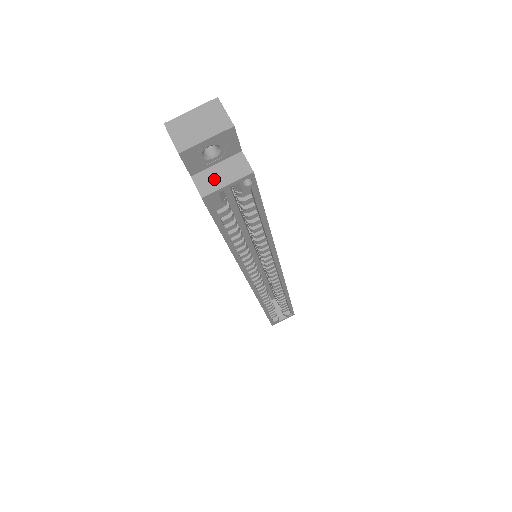
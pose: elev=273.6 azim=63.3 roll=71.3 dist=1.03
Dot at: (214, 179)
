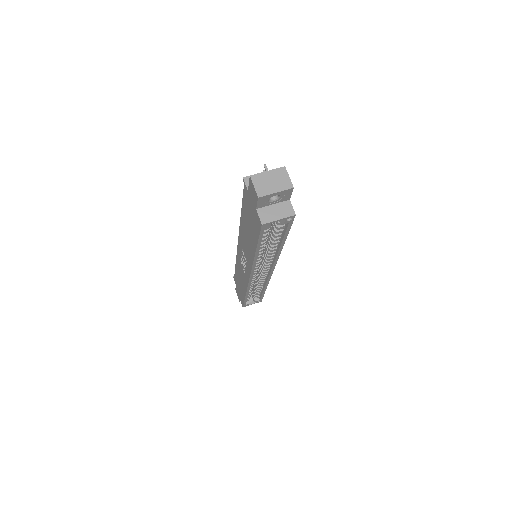
Dot at: (271, 214)
